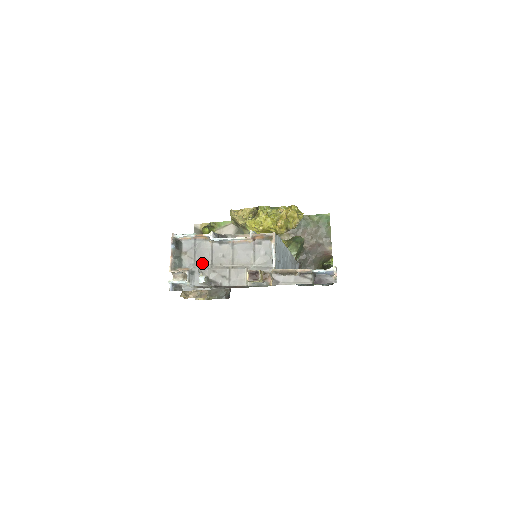
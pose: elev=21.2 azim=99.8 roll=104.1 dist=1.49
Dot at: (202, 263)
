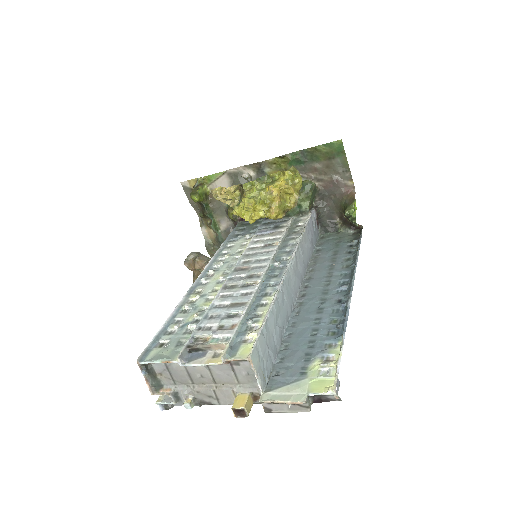
Dot at: (182, 383)
